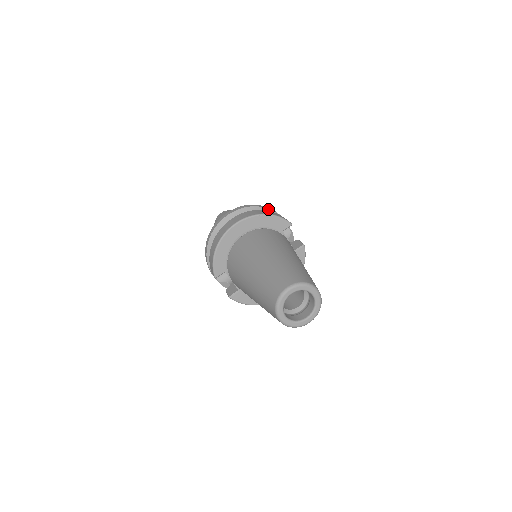
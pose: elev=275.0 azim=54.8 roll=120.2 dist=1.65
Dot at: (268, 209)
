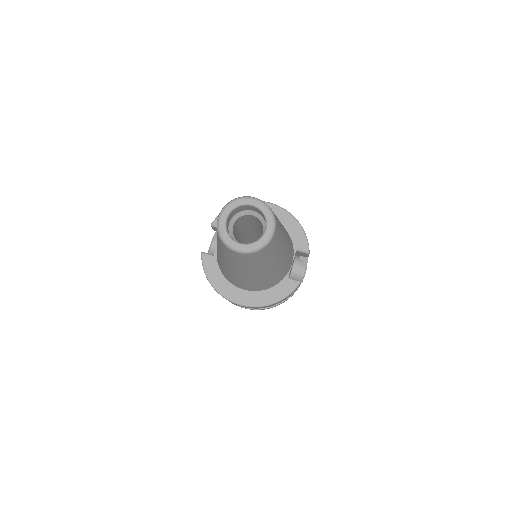
Dot at: occluded
